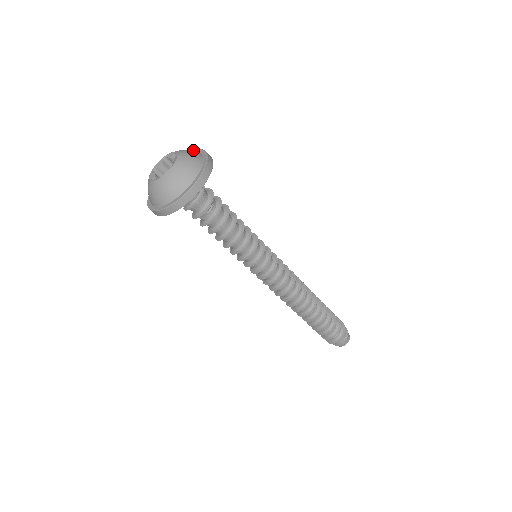
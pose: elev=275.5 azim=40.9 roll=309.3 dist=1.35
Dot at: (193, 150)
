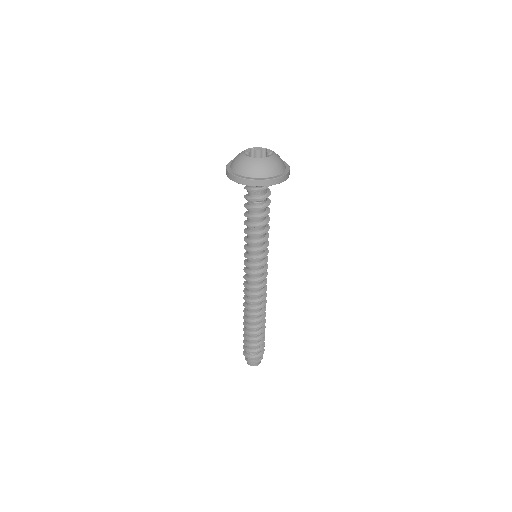
Dot at: occluded
